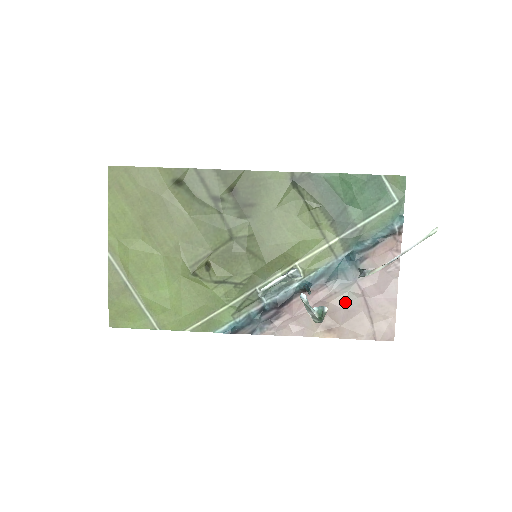
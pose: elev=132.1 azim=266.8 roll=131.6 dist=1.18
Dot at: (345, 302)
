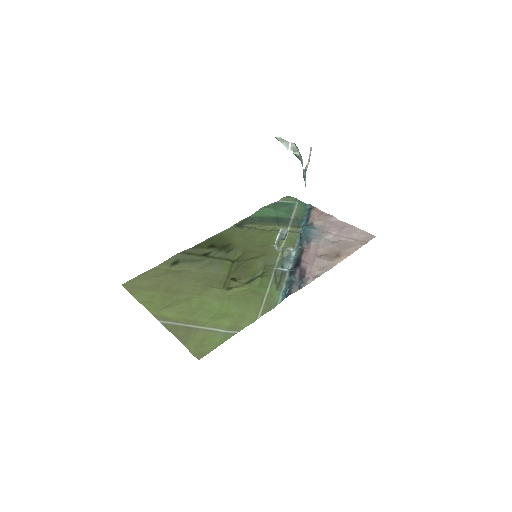
Dot at: (329, 242)
